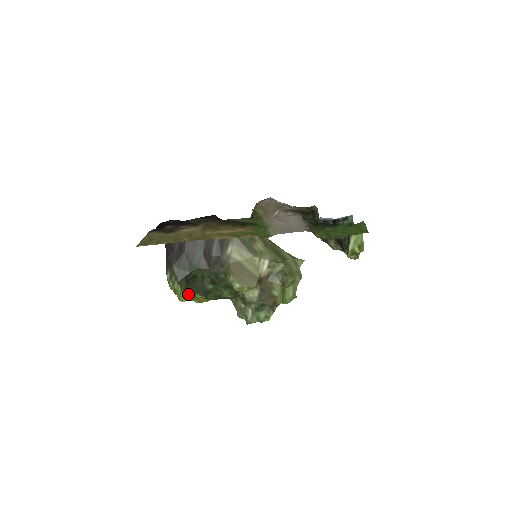
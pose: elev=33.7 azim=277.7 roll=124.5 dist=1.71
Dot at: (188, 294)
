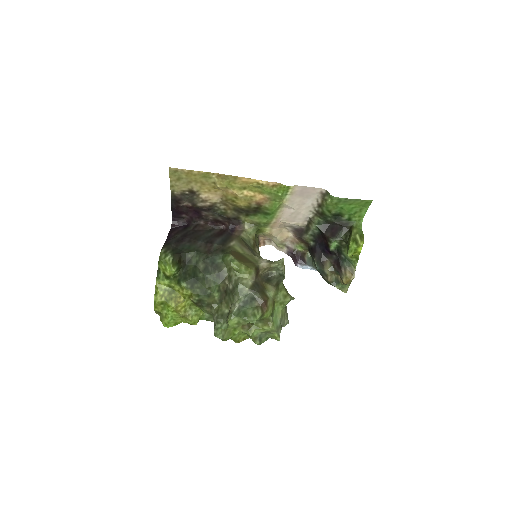
Dot at: (170, 286)
